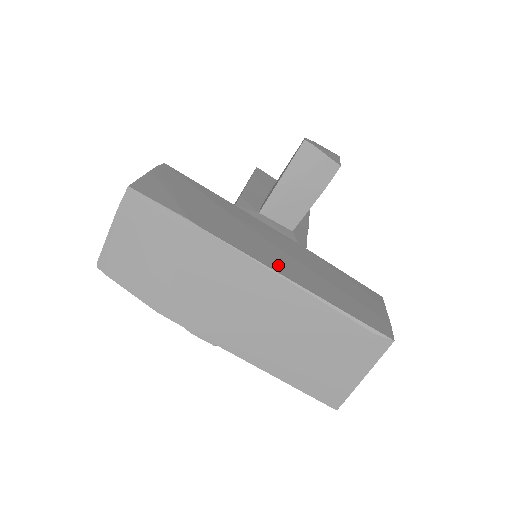
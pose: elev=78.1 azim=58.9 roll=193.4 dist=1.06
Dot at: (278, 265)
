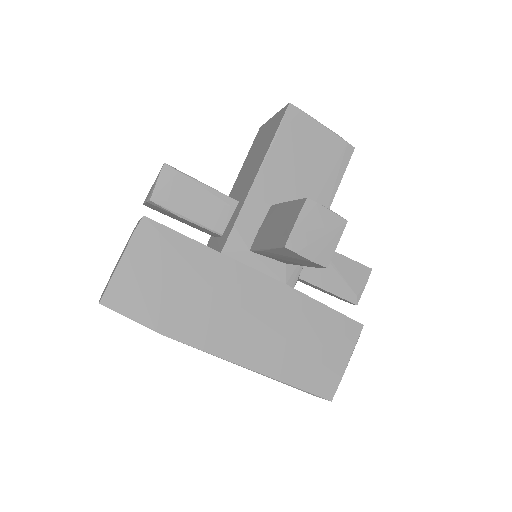
Dot at: (239, 350)
